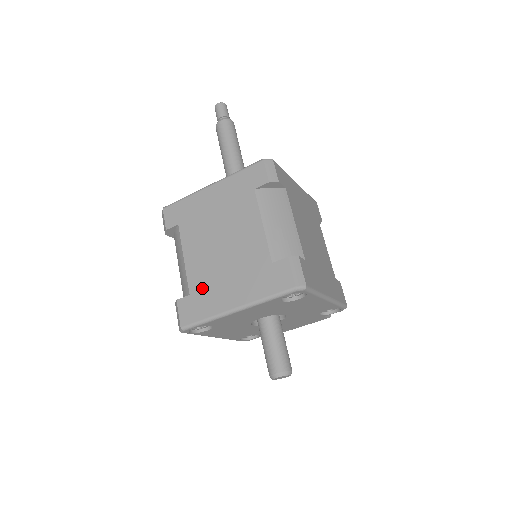
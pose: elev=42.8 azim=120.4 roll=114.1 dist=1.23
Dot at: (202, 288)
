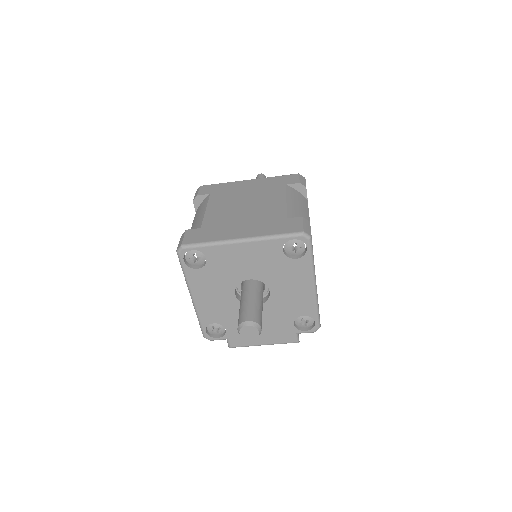
Dot at: (215, 225)
